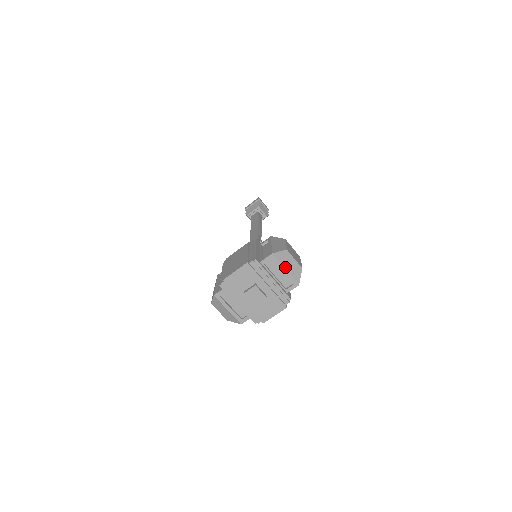
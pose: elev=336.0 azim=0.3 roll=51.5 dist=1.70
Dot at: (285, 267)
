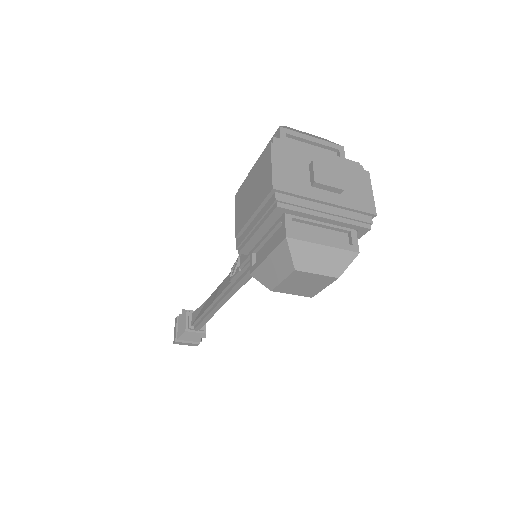
Dot at: (308, 136)
